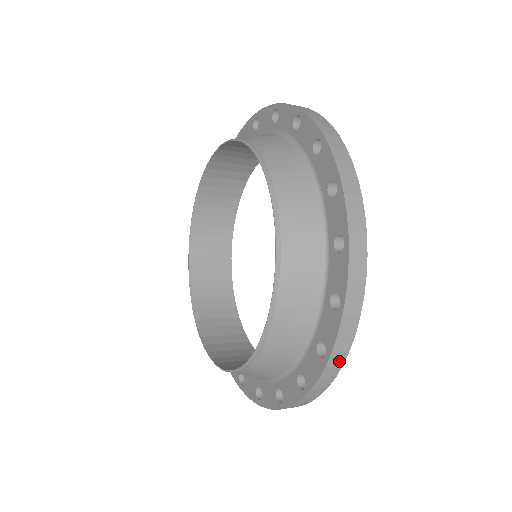
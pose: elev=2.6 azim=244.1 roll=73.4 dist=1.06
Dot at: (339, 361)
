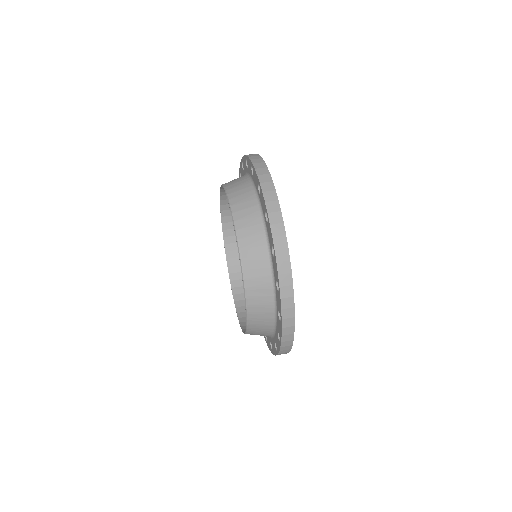
Dot at: occluded
